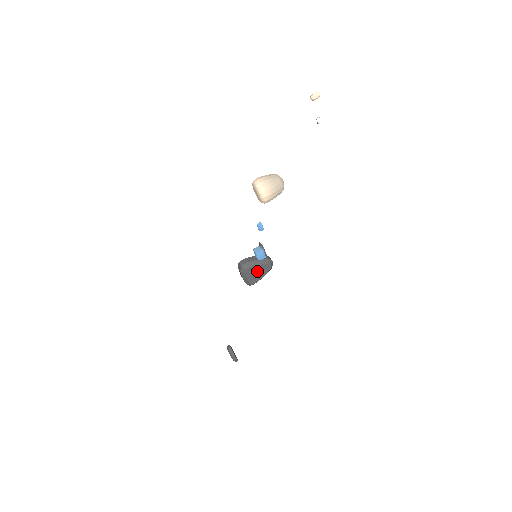
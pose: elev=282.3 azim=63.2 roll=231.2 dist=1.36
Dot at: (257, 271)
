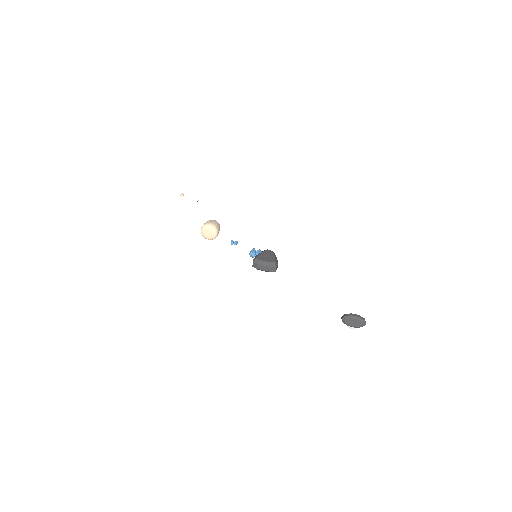
Dot at: (265, 256)
